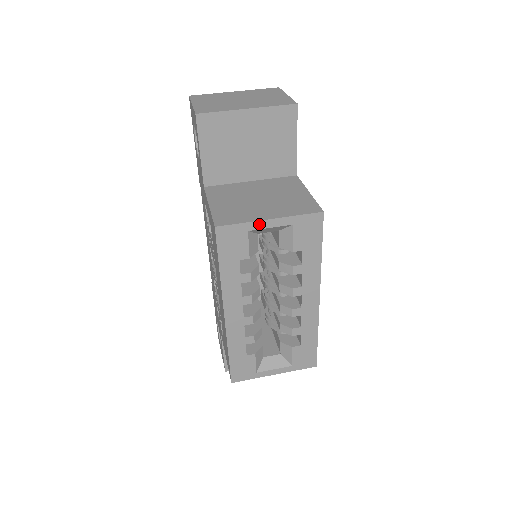
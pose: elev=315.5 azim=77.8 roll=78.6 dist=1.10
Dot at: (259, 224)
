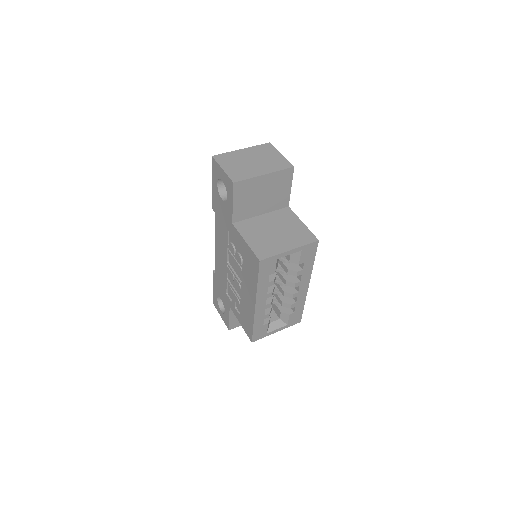
Dot at: (284, 254)
